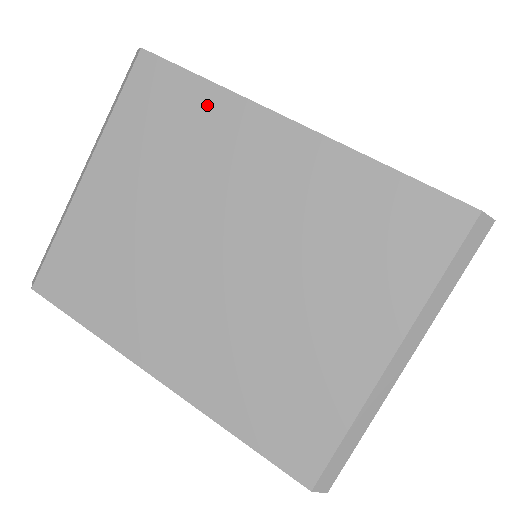
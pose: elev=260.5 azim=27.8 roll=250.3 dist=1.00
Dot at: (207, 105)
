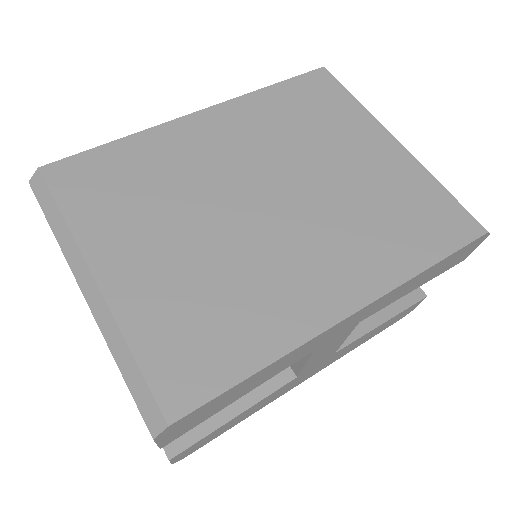
Dot at: (137, 149)
